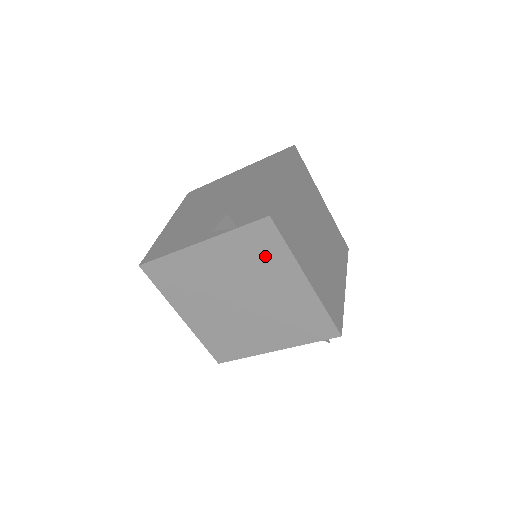
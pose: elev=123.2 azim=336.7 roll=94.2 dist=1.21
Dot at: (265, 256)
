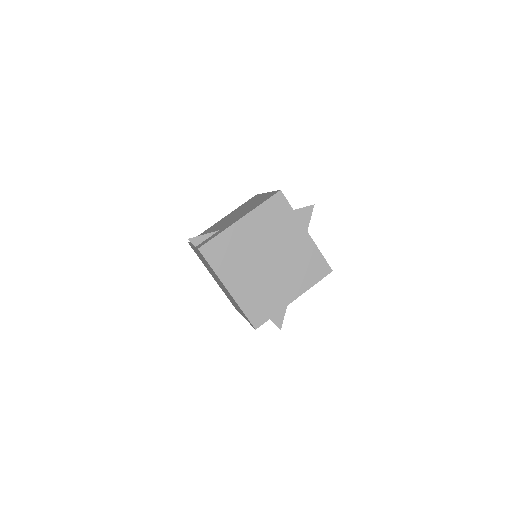
Dot at: occluded
